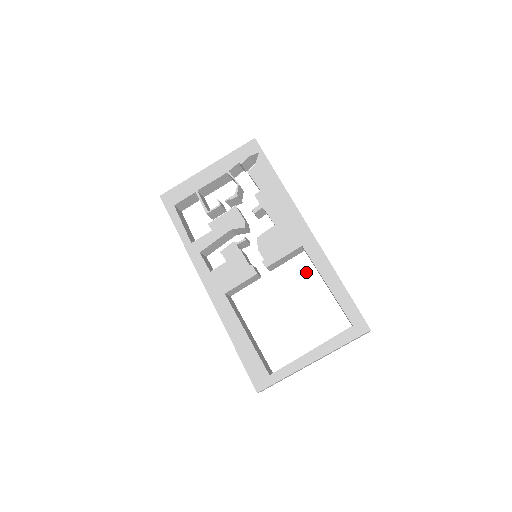
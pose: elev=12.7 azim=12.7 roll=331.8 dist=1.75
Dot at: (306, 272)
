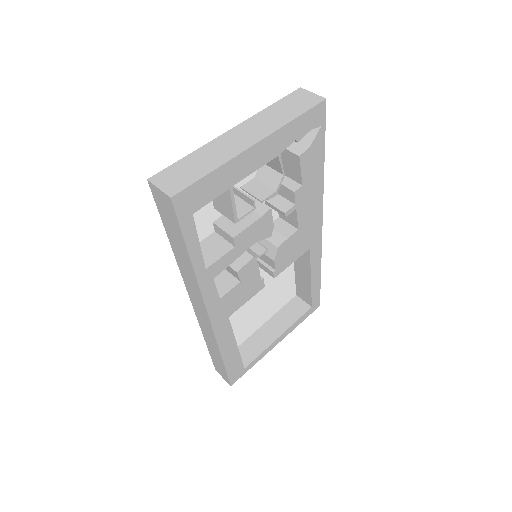
Dot at: occluded
